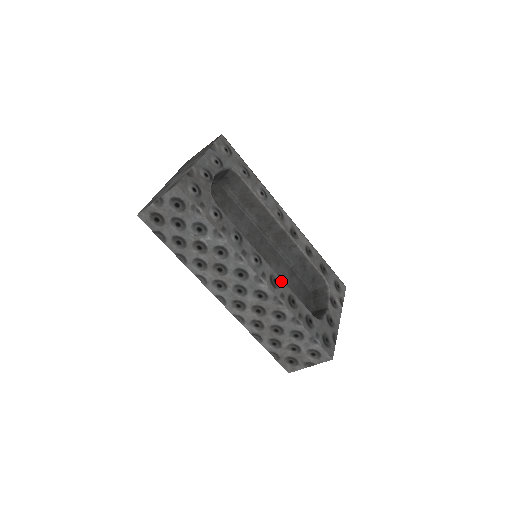
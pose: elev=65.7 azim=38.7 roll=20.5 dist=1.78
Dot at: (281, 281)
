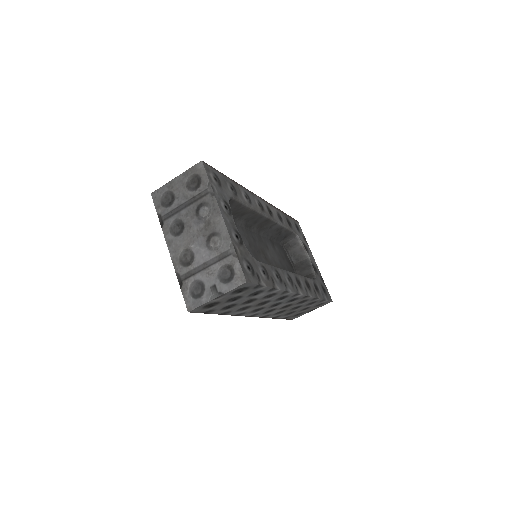
Dot at: (299, 277)
